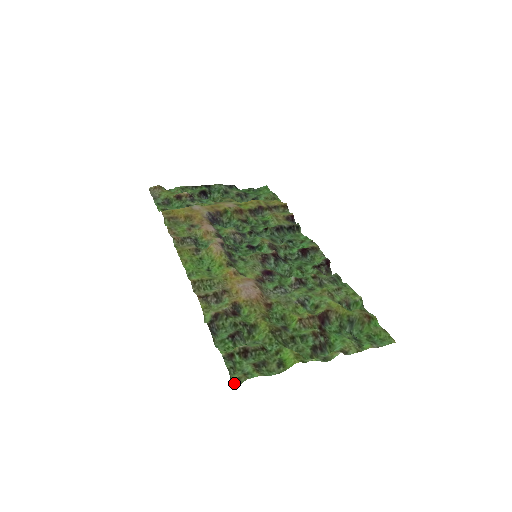
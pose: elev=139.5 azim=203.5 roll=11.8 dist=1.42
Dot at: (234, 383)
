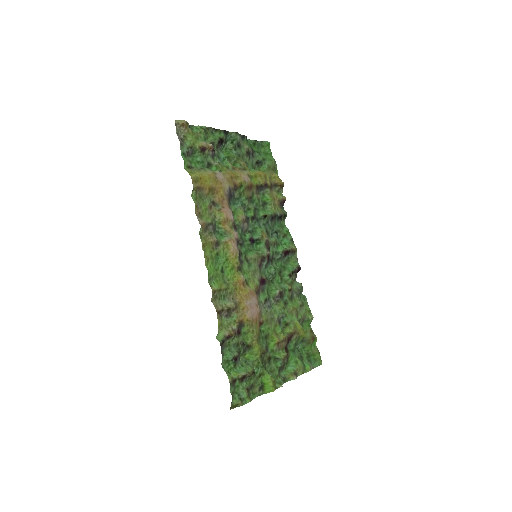
Dot at: (232, 406)
